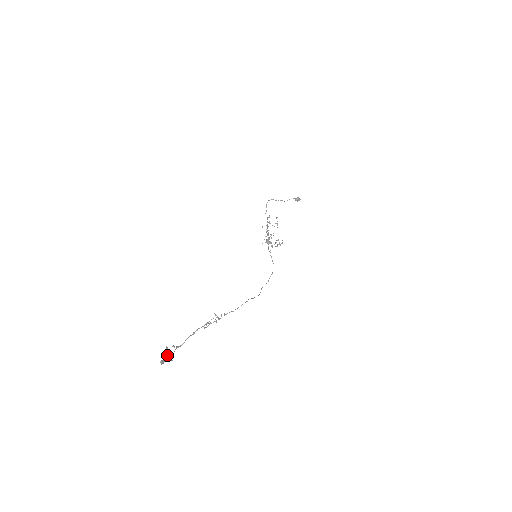
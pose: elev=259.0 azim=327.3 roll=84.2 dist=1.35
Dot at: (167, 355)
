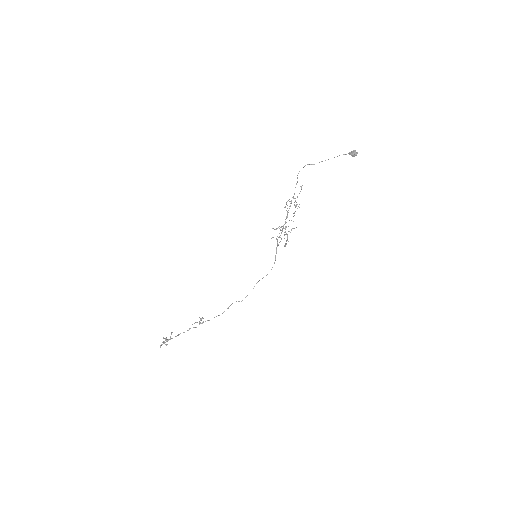
Dot at: (164, 342)
